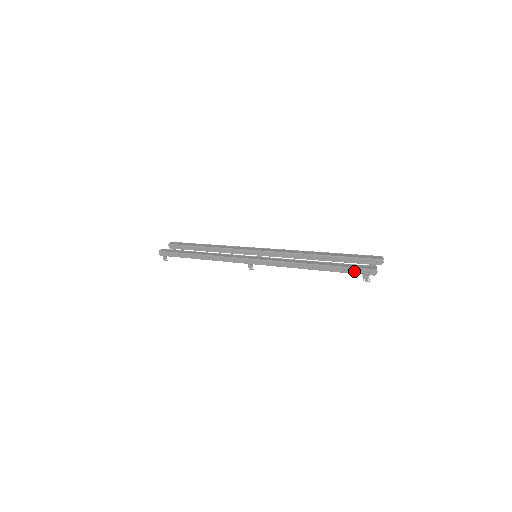
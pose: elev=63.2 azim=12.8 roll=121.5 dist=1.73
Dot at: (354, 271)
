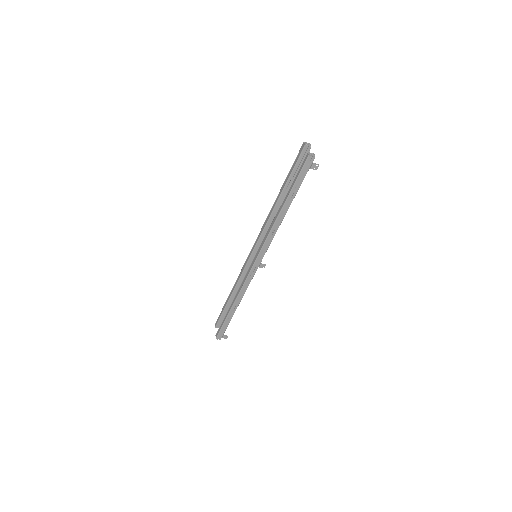
Dot at: (303, 174)
